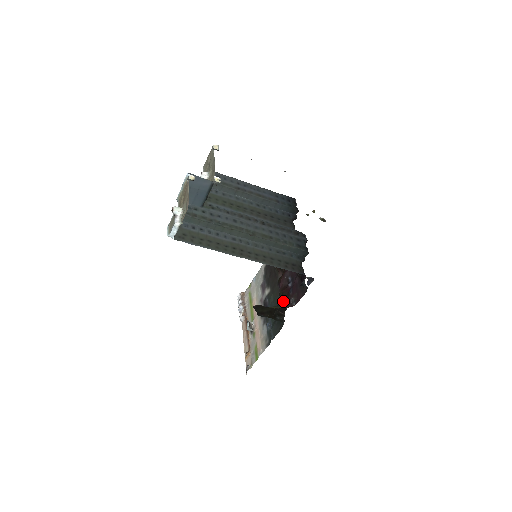
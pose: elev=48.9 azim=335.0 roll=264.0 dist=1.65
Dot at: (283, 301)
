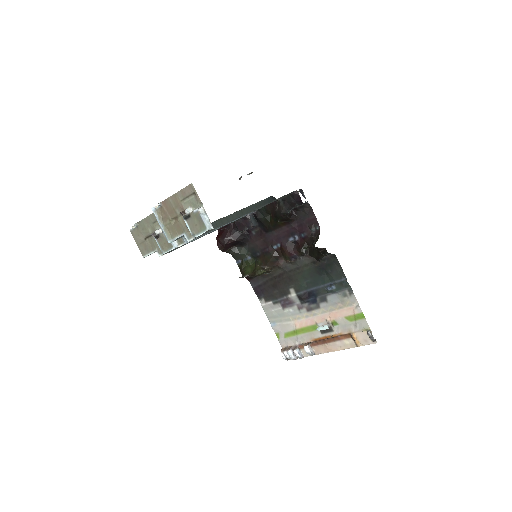
Dot at: (310, 257)
